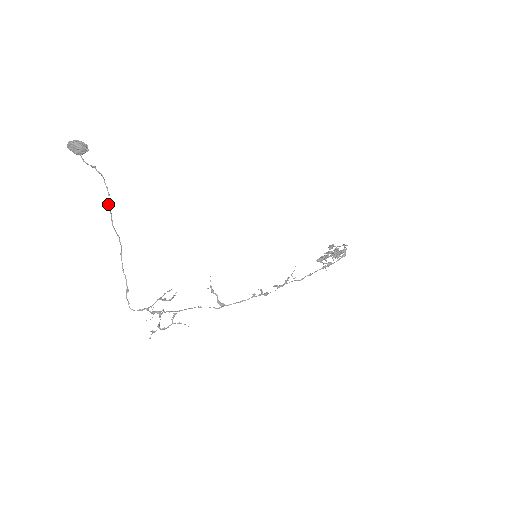
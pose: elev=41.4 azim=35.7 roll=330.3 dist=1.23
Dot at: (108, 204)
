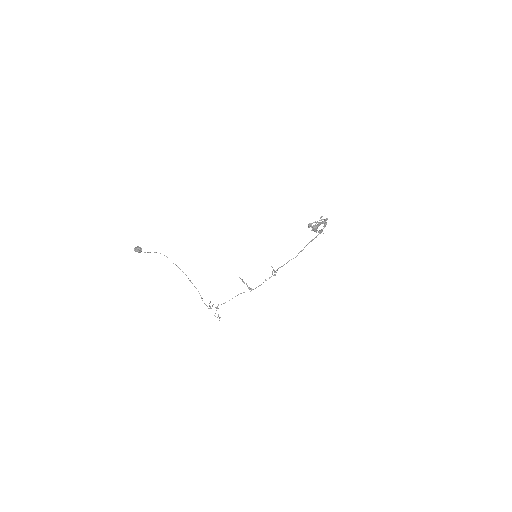
Dot at: occluded
